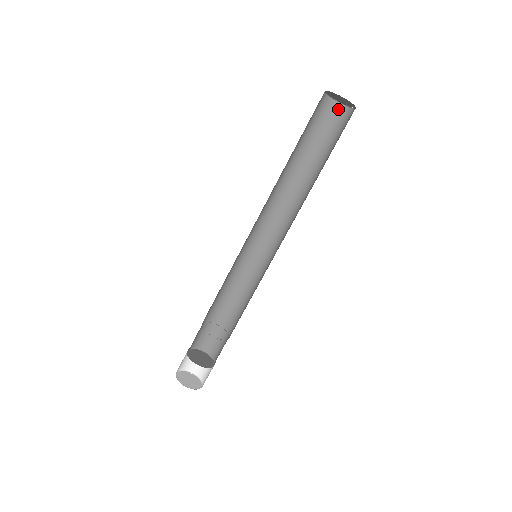
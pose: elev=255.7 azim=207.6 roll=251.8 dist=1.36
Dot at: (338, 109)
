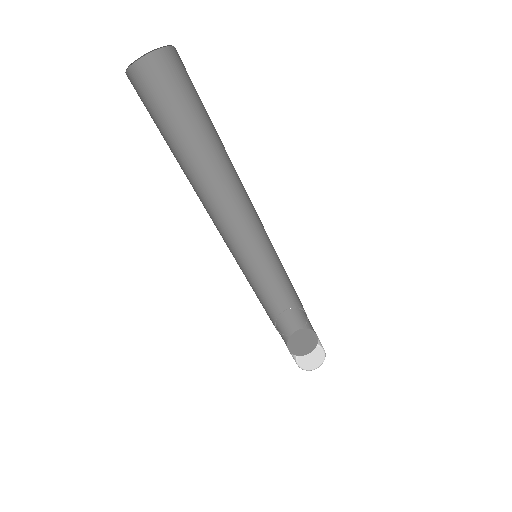
Dot at: (174, 55)
